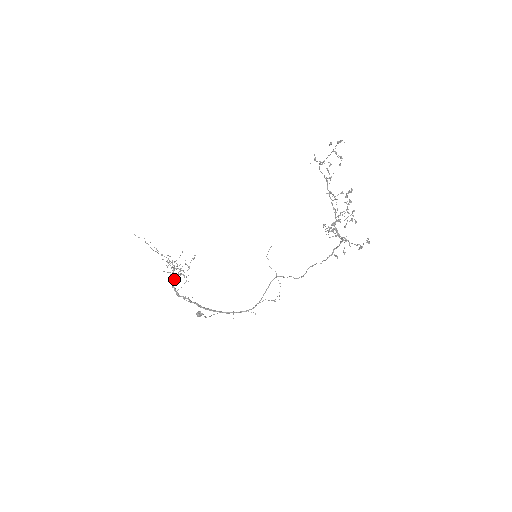
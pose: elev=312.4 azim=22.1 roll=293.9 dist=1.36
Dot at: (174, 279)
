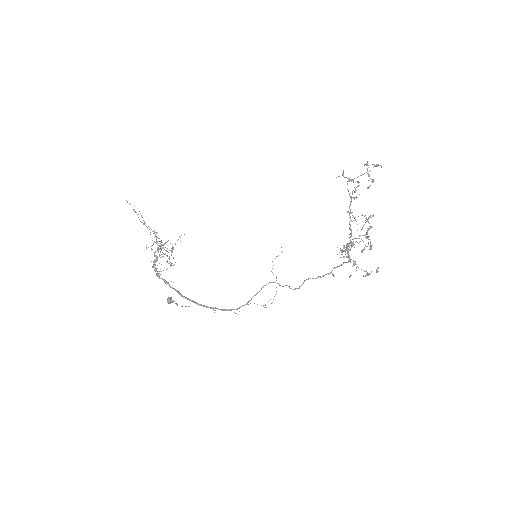
Dot at: occluded
